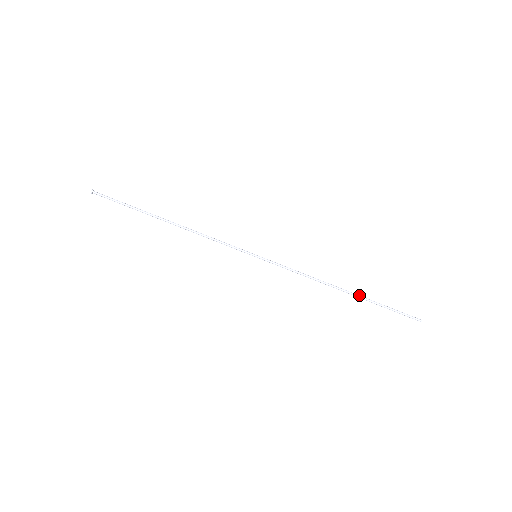
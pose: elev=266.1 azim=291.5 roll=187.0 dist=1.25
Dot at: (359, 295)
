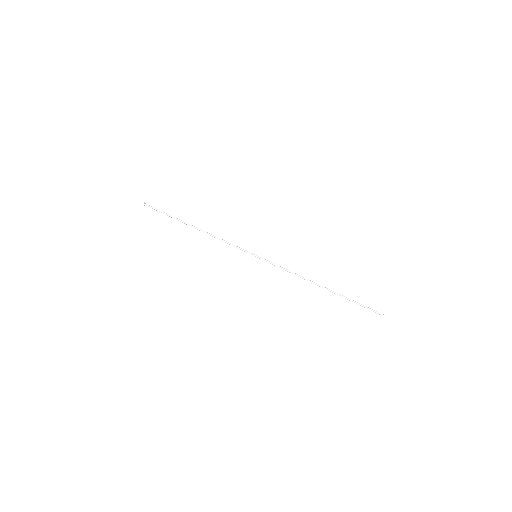
Dot at: (333, 291)
